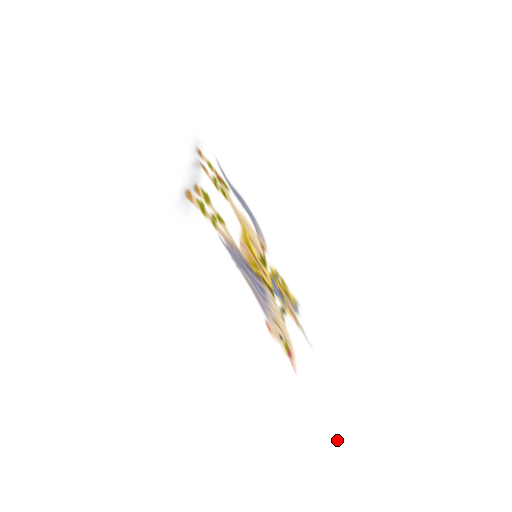
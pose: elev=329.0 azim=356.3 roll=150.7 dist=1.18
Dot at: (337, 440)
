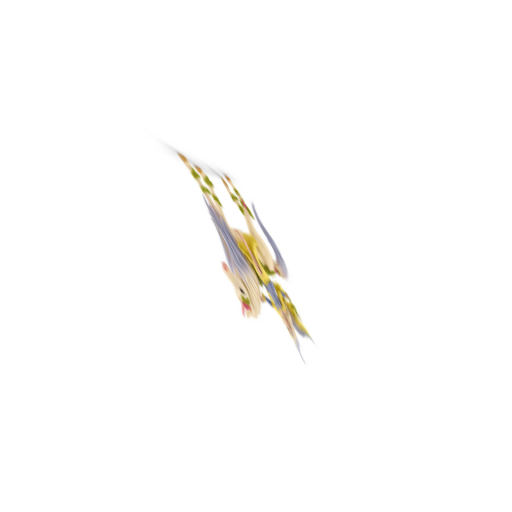
Dot at: (280, 408)
